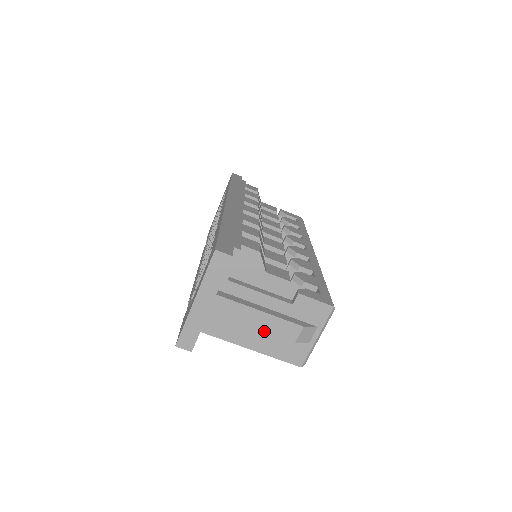
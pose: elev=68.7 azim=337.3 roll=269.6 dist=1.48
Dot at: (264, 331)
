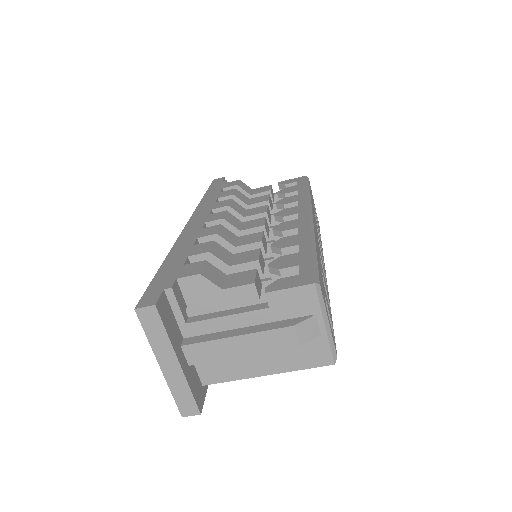
Dot at: (258, 353)
